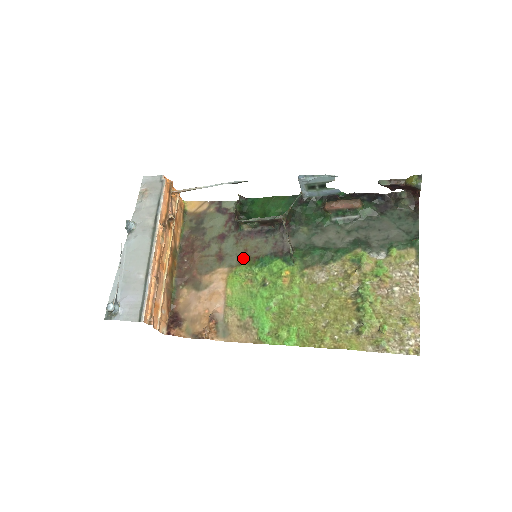
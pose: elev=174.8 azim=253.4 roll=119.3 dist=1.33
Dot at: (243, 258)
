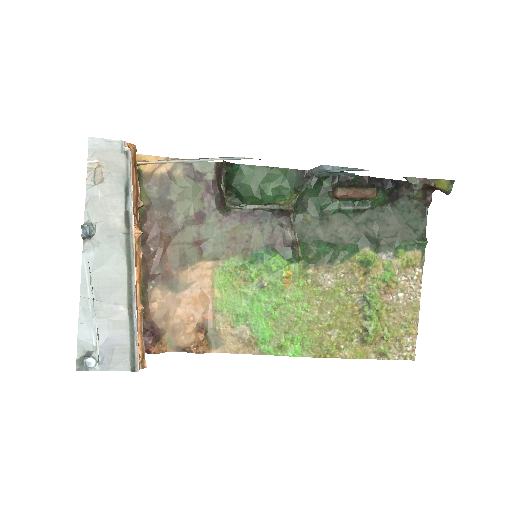
Dot at: (231, 249)
